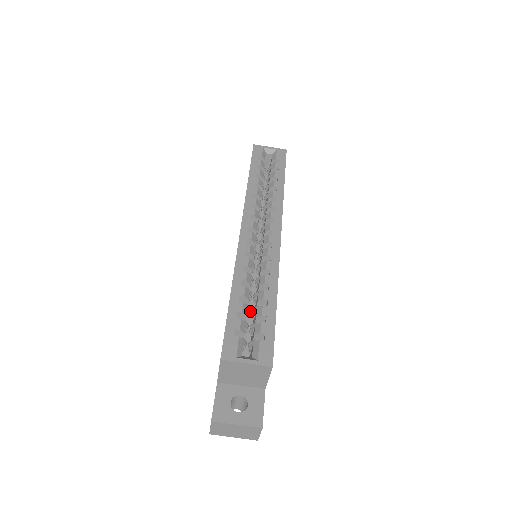
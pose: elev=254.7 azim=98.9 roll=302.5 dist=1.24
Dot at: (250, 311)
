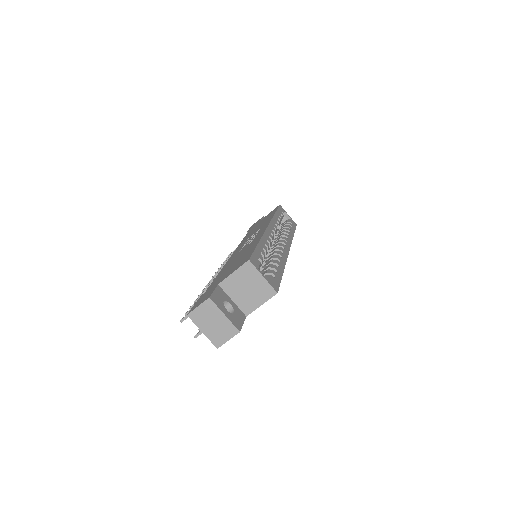
Dot at: occluded
